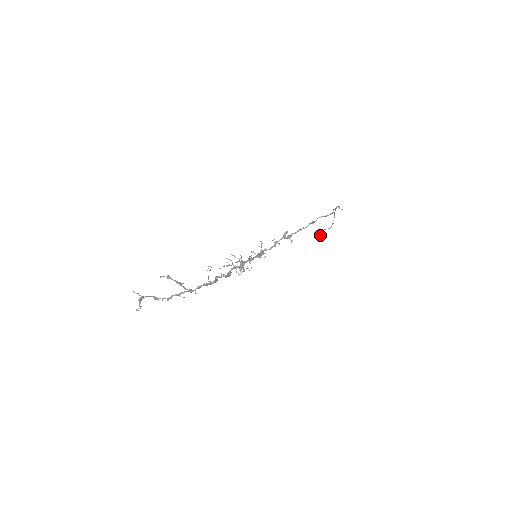
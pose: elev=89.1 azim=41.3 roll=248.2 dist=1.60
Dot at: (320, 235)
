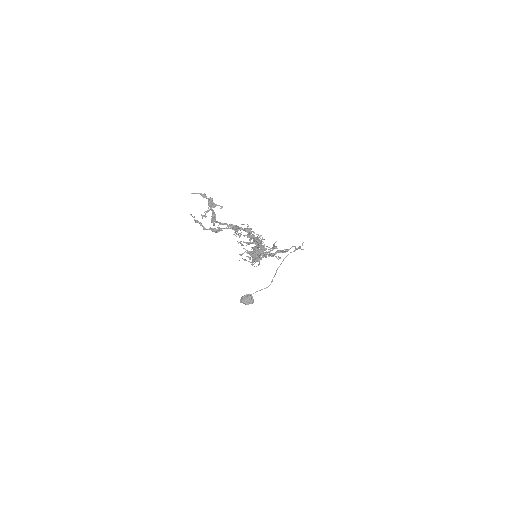
Dot at: (252, 298)
